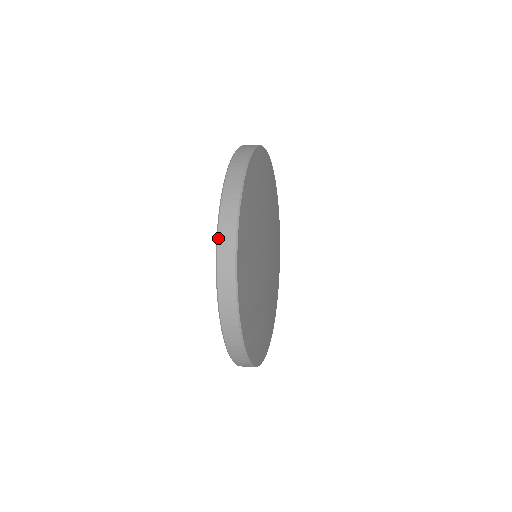
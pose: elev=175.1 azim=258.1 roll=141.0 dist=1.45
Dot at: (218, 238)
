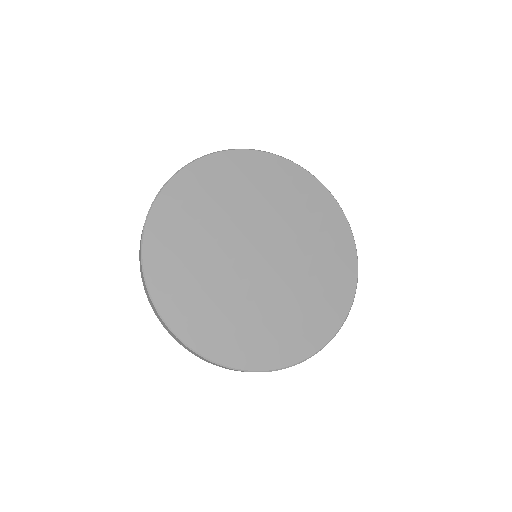
Dot at: (141, 234)
